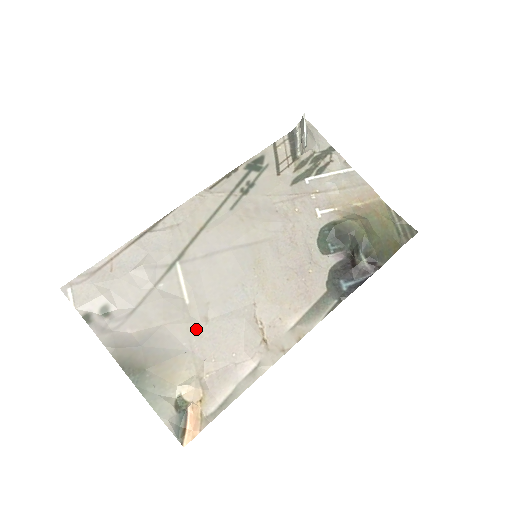
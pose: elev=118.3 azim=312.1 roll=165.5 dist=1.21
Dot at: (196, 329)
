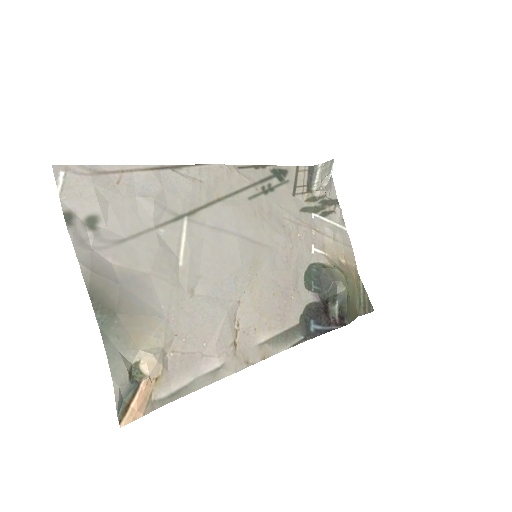
Dot at: (180, 297)
